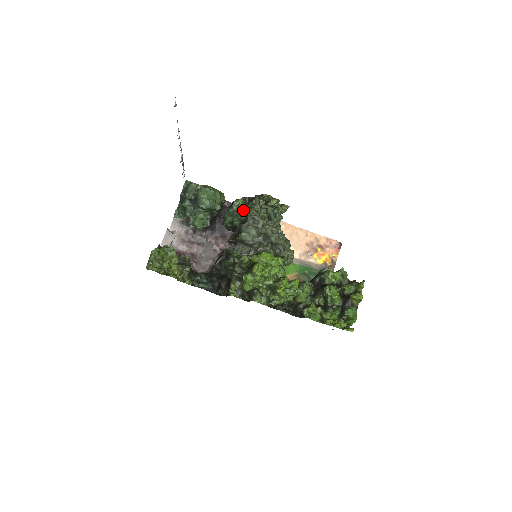
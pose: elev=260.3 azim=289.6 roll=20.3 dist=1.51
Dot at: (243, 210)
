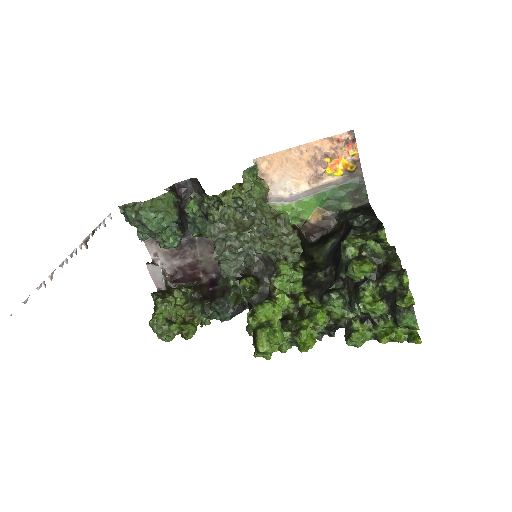
Dot at: (202, 215)
